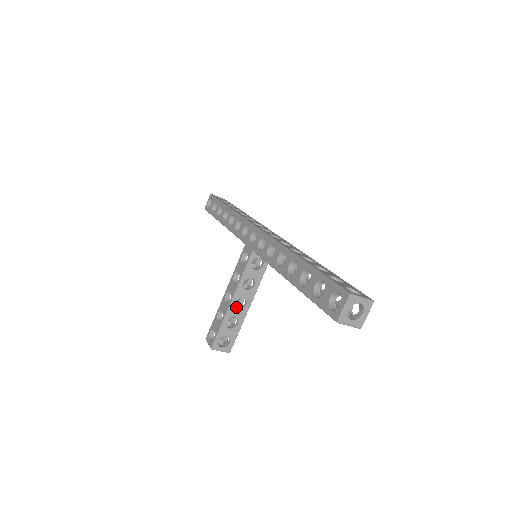
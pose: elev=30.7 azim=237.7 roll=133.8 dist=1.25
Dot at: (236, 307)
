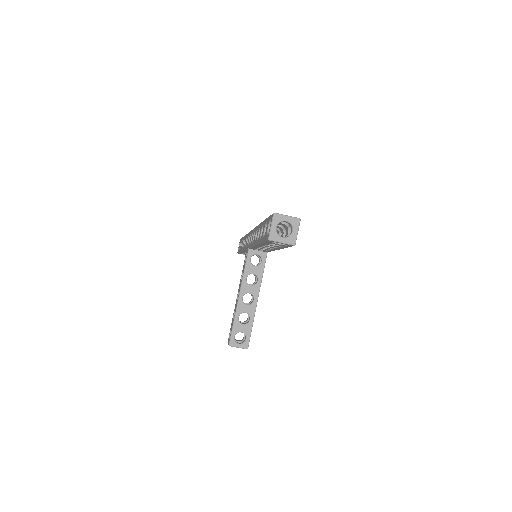
Dot at: occluded
